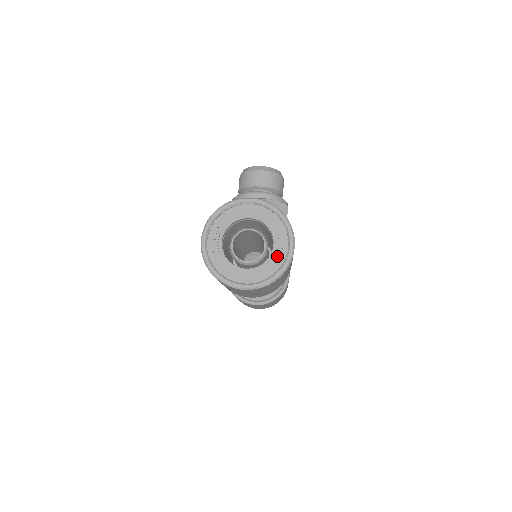
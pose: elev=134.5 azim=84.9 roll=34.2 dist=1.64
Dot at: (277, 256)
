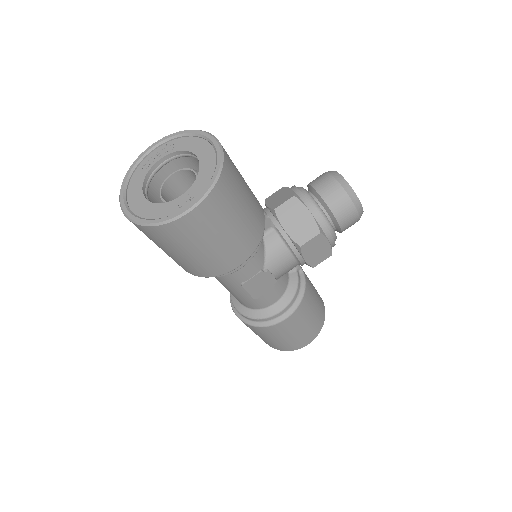
Dot at: (171, 207)
